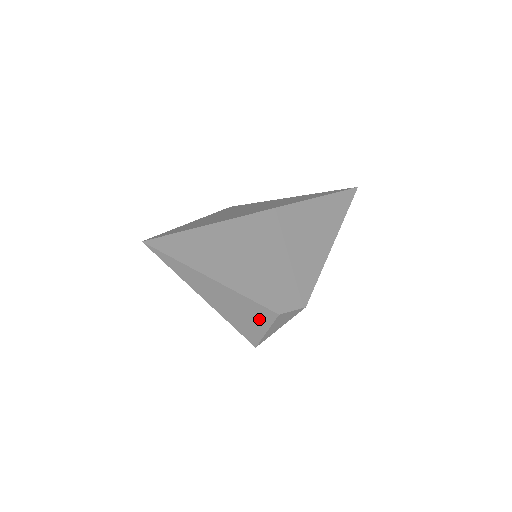
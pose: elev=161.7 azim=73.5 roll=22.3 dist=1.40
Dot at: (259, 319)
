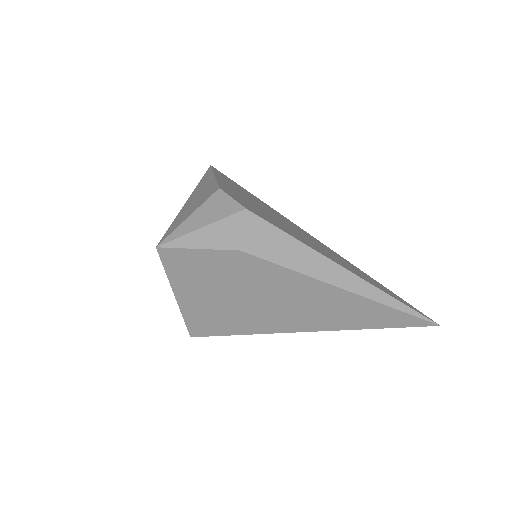
Dot at: (200, 202)
